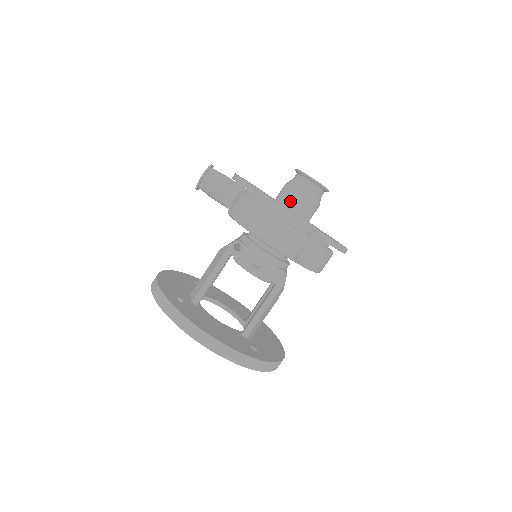
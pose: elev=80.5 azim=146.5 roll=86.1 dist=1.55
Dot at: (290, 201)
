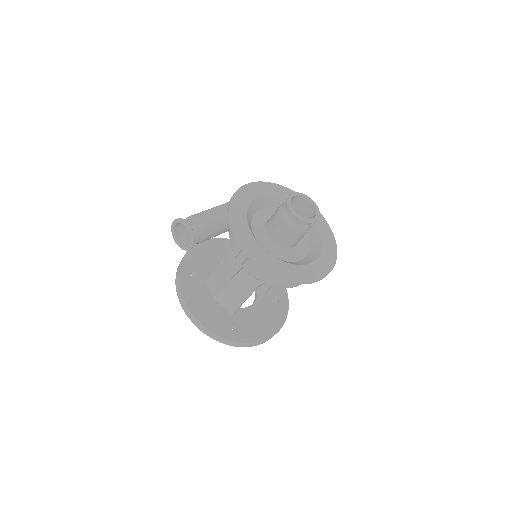
Dot at: (296, 240)
